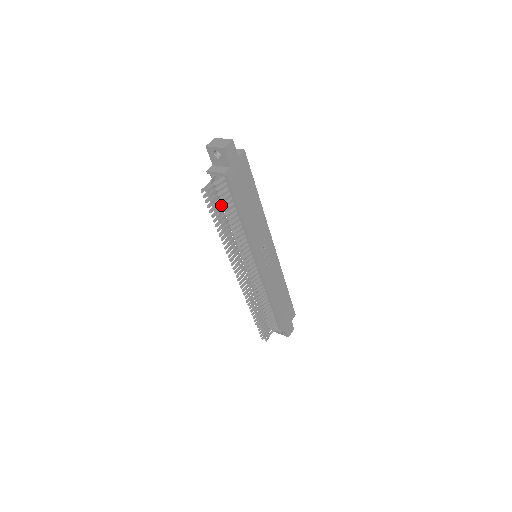
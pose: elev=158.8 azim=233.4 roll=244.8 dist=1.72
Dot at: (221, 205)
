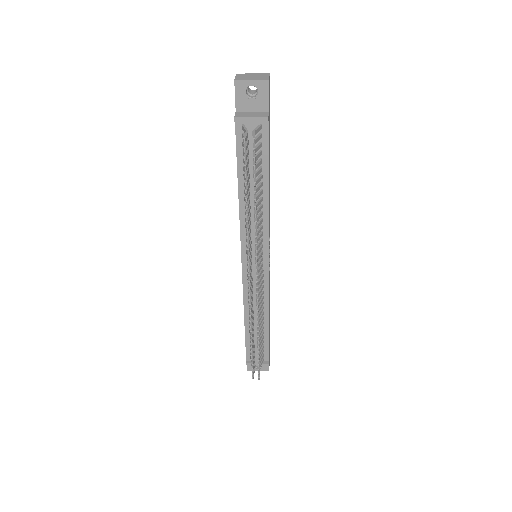
Dot at: occluded
